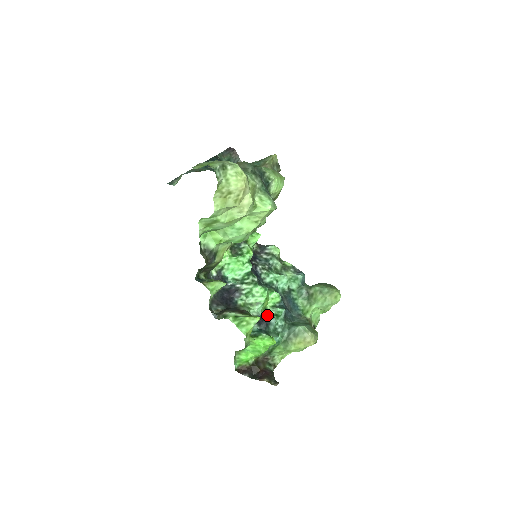
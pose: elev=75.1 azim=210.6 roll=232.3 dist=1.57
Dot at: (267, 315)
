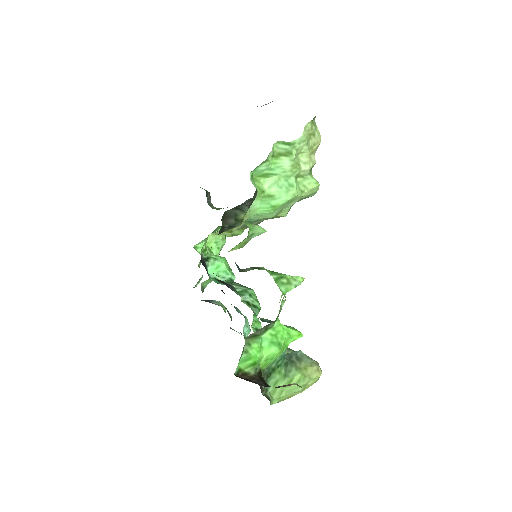
Dot at: occluded
